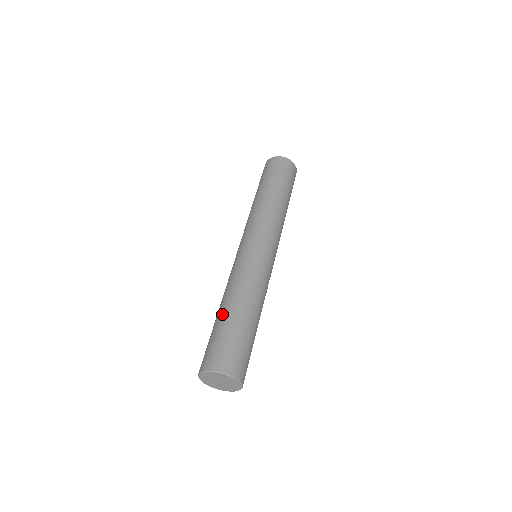
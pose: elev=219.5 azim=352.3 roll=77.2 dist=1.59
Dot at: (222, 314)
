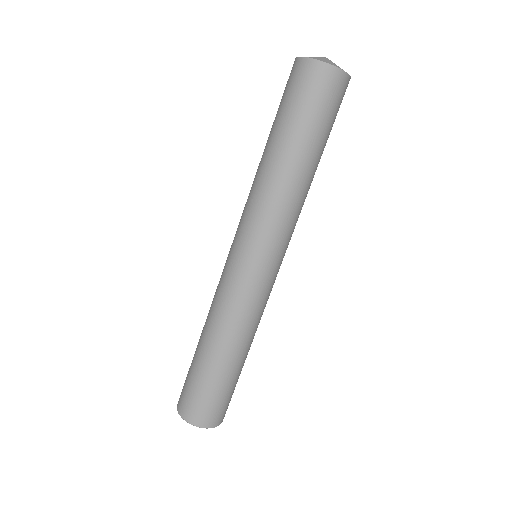
Dot at: occluded
